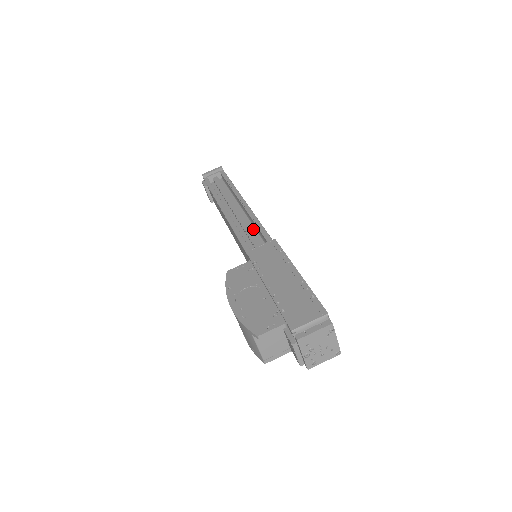
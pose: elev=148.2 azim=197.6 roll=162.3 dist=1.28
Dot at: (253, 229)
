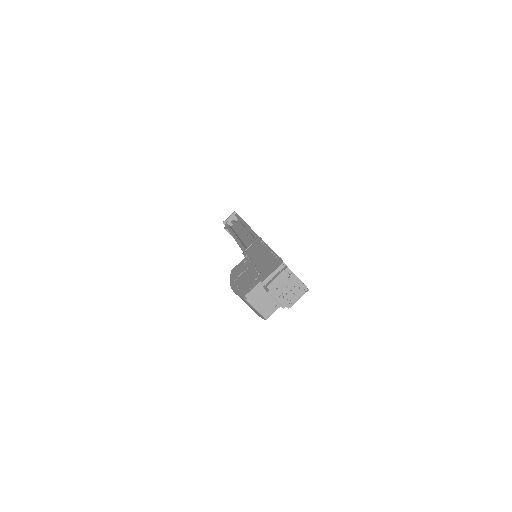
Dot at: (254, 240)
